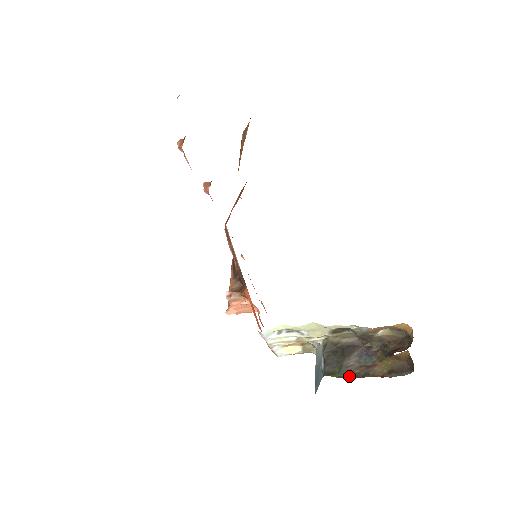
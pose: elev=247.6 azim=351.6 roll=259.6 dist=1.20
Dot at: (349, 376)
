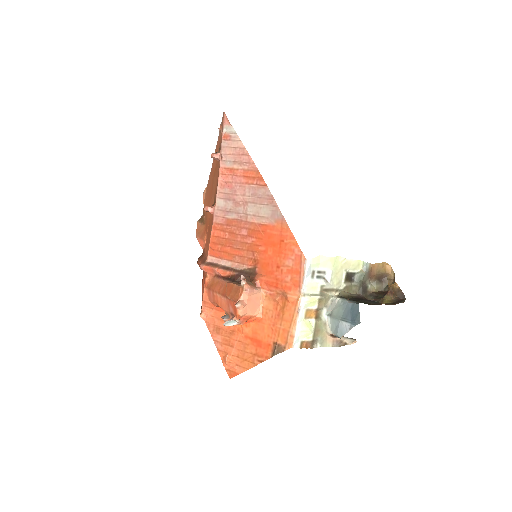
Dot at: occluded
